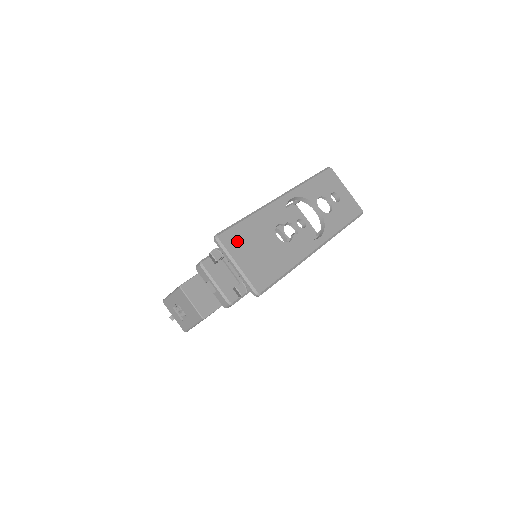
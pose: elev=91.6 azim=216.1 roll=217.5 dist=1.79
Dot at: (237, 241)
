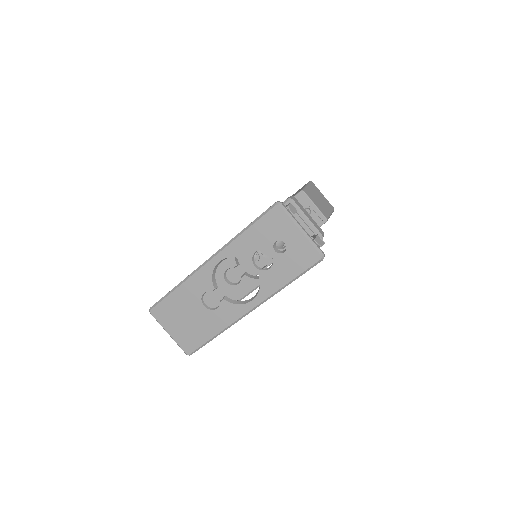
Dot at: (166, 314)
